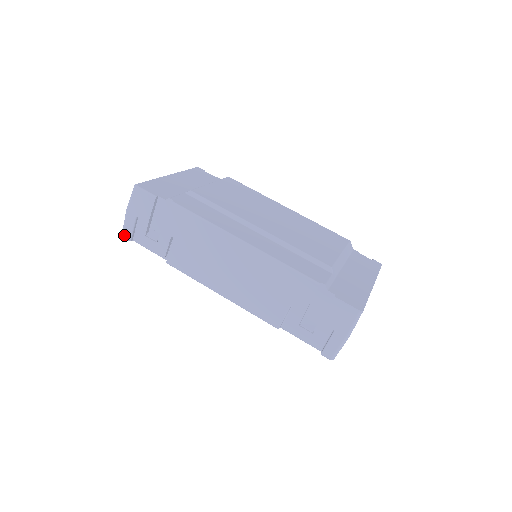
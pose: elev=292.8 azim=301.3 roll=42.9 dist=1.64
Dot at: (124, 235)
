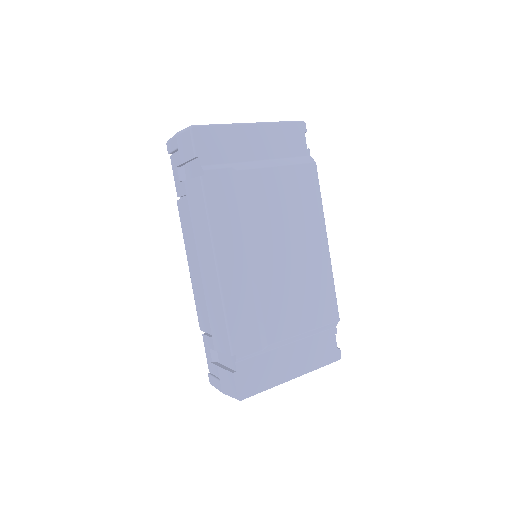
Dot at: (167, 145)
